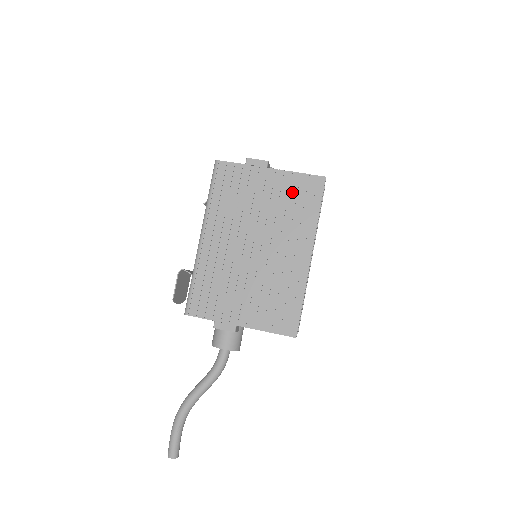
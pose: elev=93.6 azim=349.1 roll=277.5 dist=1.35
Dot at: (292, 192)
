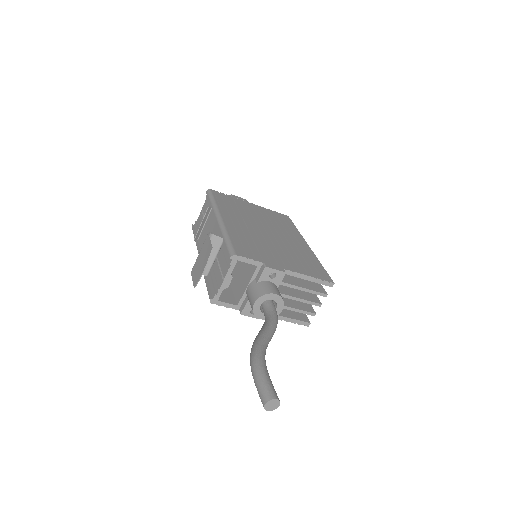
Dot at: (273, 216)
